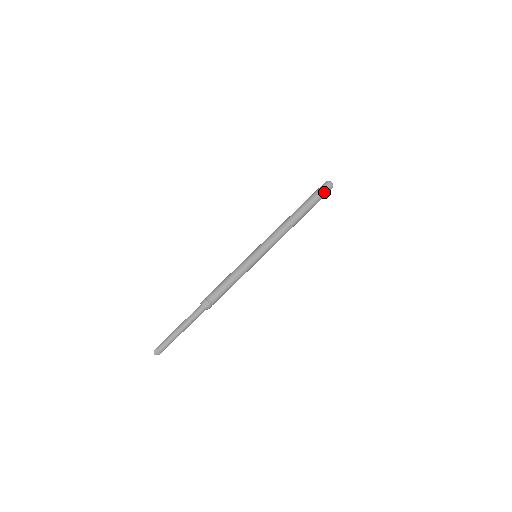
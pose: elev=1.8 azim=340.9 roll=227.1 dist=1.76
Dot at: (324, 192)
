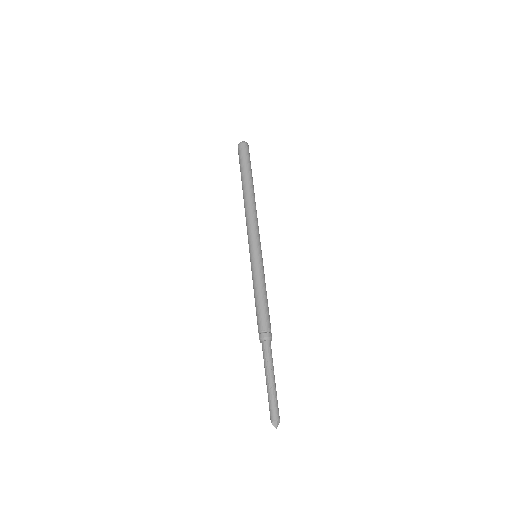
Dot at: (248, 154)
